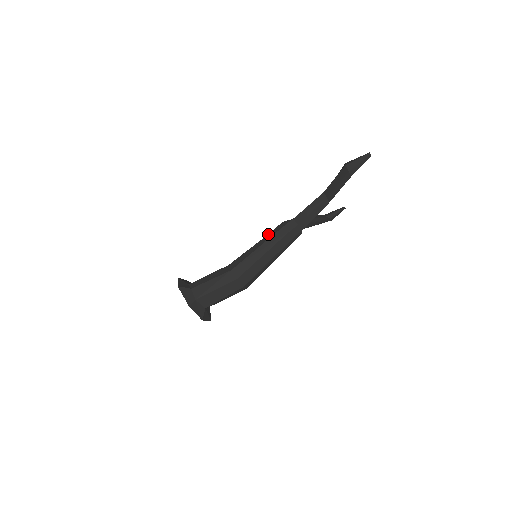
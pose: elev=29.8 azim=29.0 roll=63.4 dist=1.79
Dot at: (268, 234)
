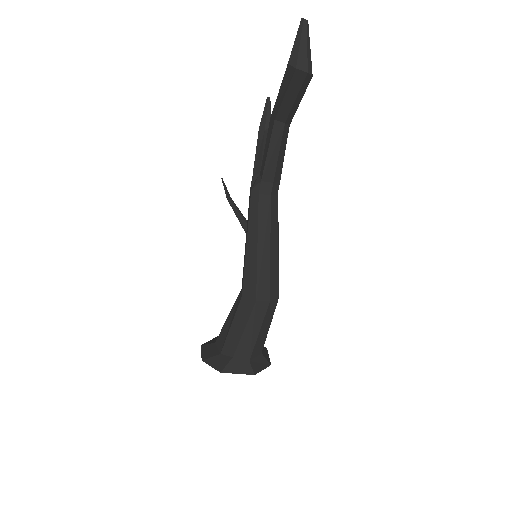
Dot at: (248, 224)
